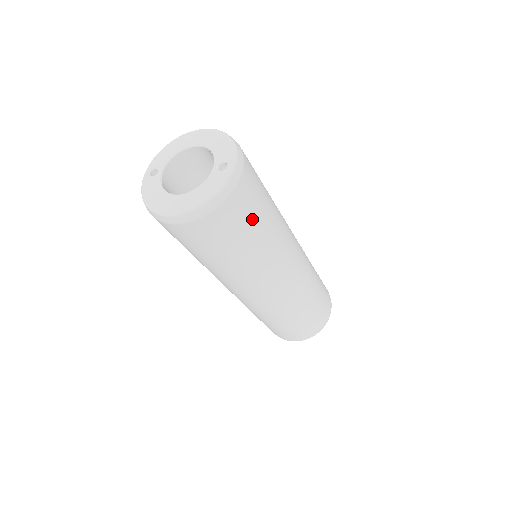
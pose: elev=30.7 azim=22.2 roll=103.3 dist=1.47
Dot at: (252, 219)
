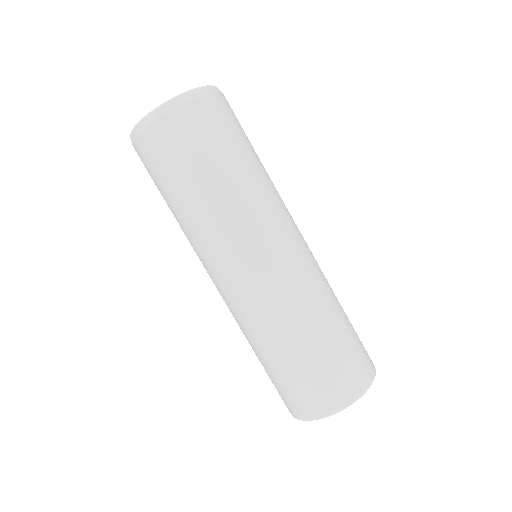
Dot at: occluded
